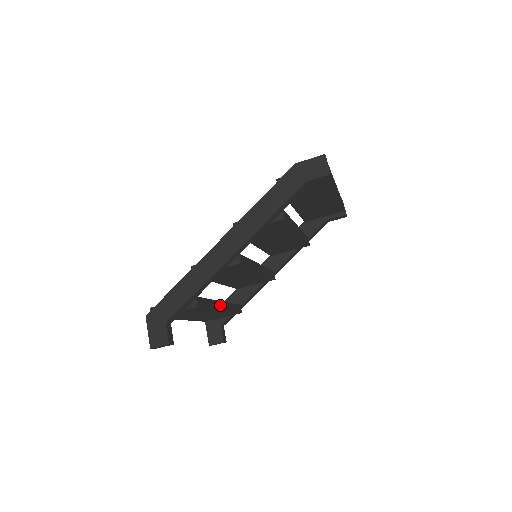
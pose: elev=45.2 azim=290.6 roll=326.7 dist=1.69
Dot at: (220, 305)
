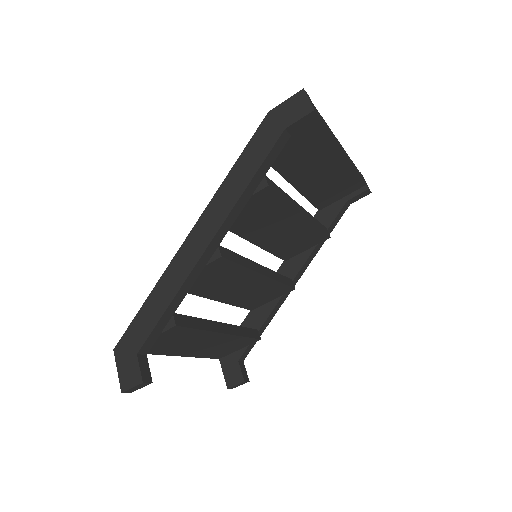
Dot at: (220, 327)
